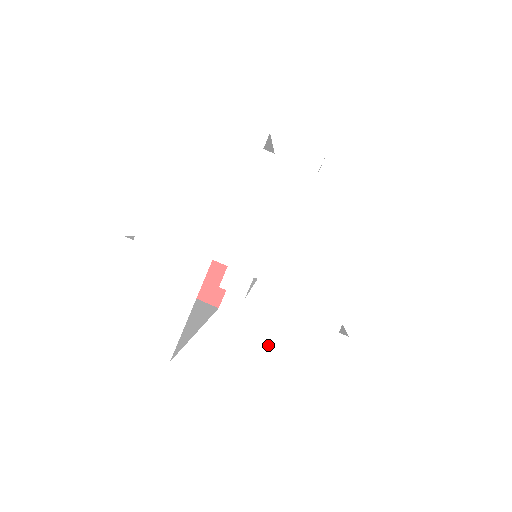
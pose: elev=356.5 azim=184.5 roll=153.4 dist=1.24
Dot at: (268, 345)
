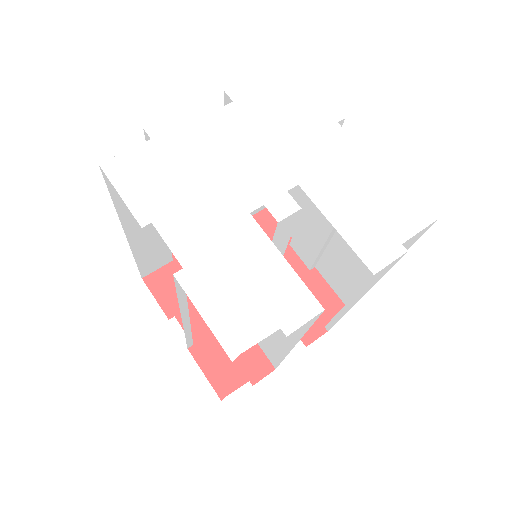
Dot at: (355, 215)
